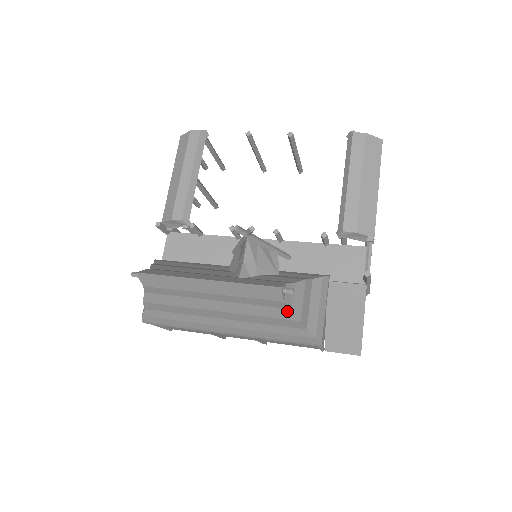
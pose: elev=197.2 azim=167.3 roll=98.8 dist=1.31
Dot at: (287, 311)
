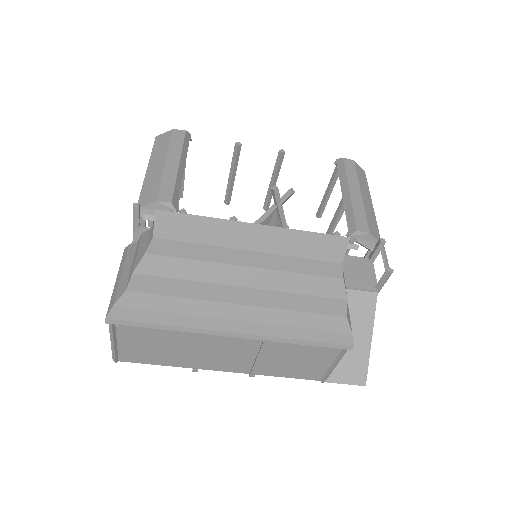
Dot at: (337, 283)
